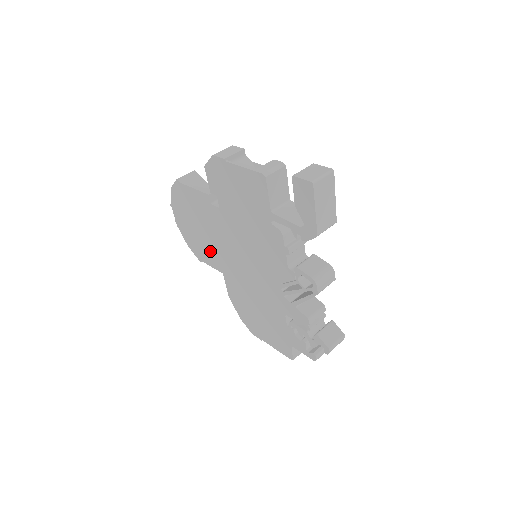
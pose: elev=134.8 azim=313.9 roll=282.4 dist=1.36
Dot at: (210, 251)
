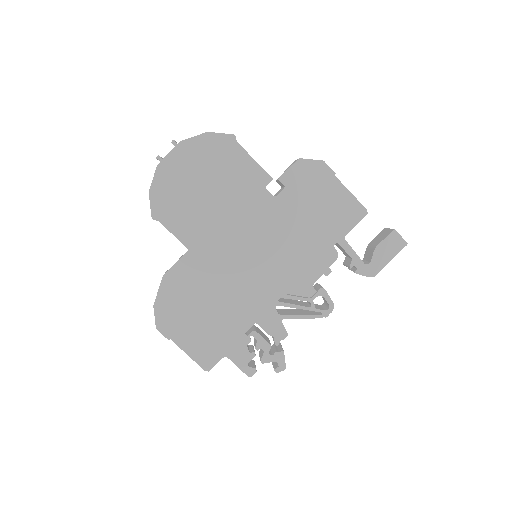
Dot at: (196, 219)
